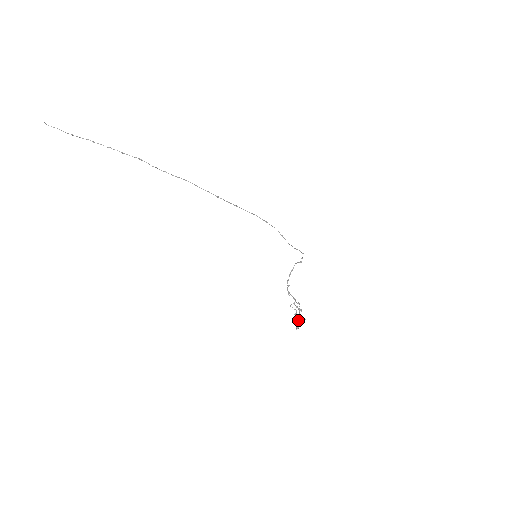
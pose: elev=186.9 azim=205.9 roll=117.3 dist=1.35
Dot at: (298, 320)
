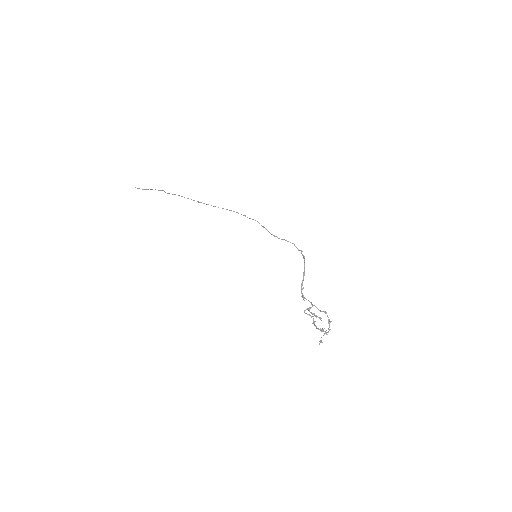
Dot at: (326, 334)
